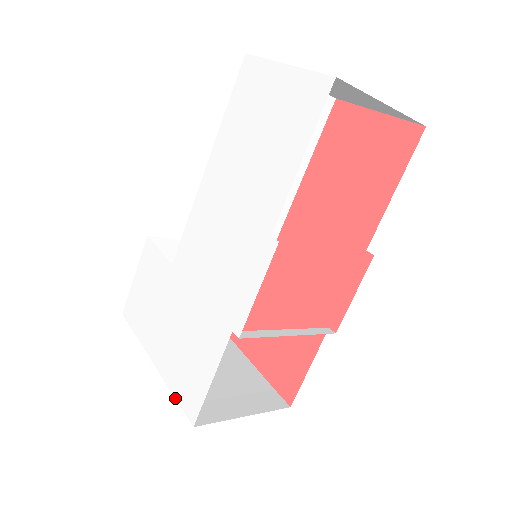
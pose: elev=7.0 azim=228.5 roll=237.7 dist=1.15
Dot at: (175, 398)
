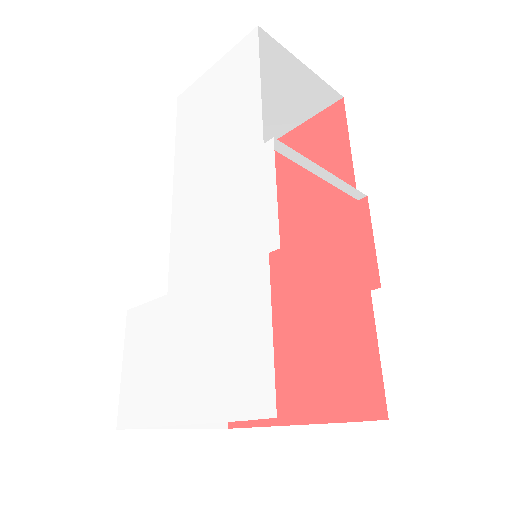
Dot at: (232, 420)
